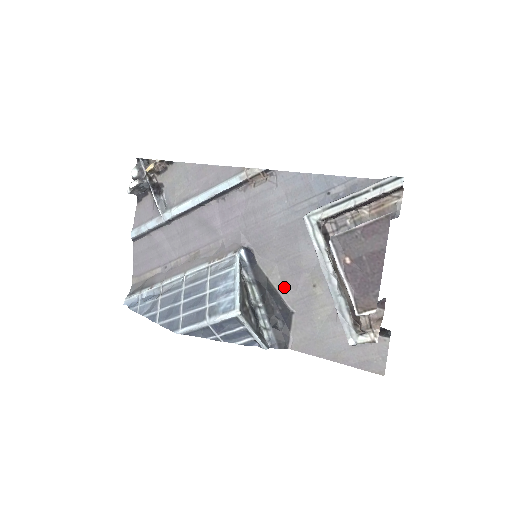
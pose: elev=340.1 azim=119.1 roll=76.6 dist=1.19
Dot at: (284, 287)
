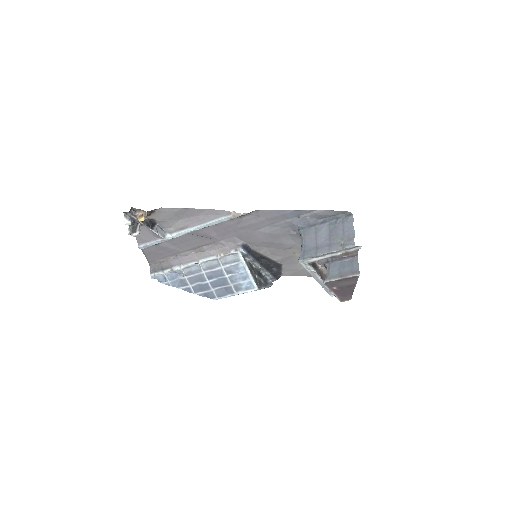
Dot at: (274, 256)
